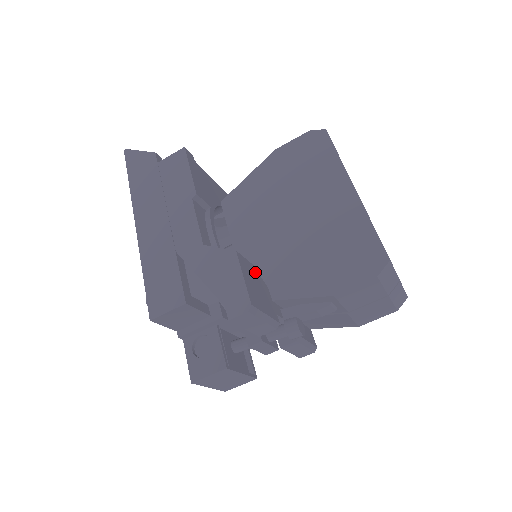
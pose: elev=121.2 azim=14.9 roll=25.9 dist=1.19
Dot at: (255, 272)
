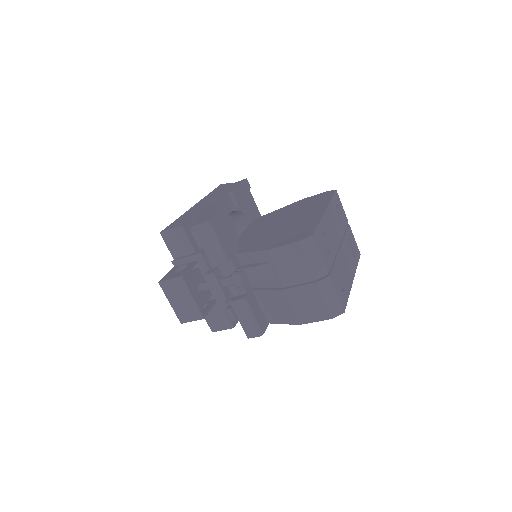
Dot at: (233, 230)
